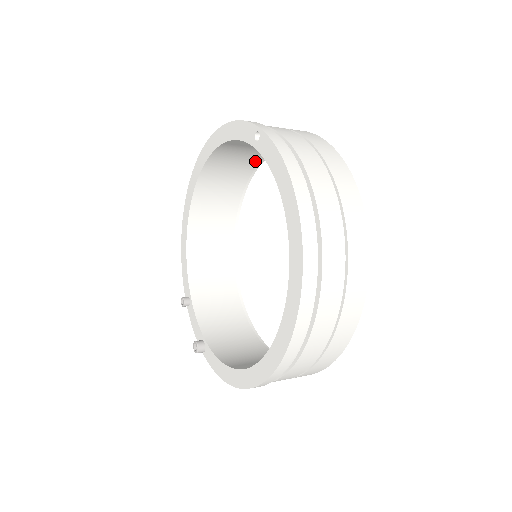
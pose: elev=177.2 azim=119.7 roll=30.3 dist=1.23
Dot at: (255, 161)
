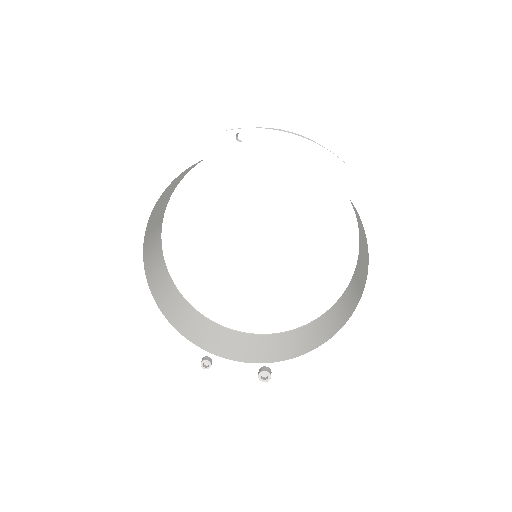
Dot at: (171, 194)
